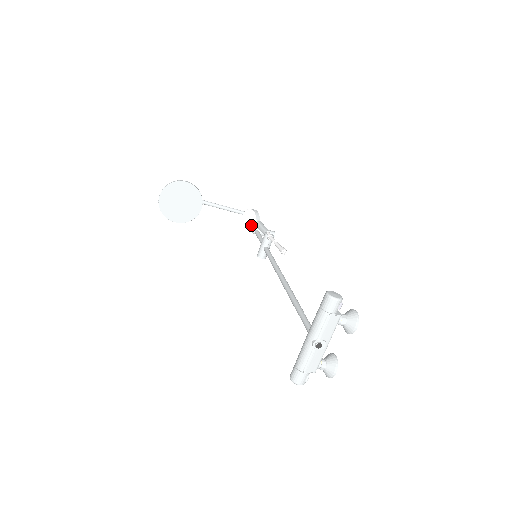
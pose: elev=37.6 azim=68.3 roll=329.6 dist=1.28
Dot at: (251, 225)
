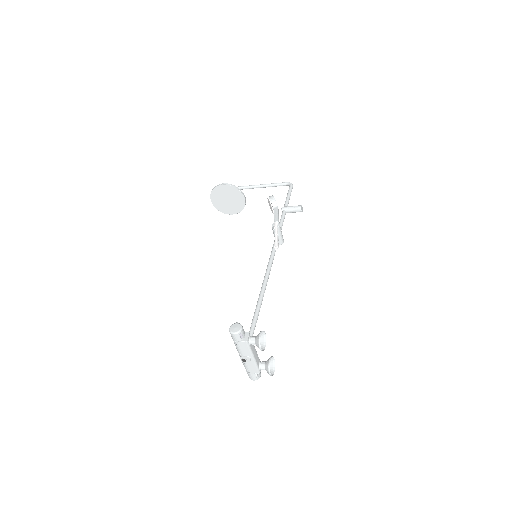
Dot at: (272, 212)
